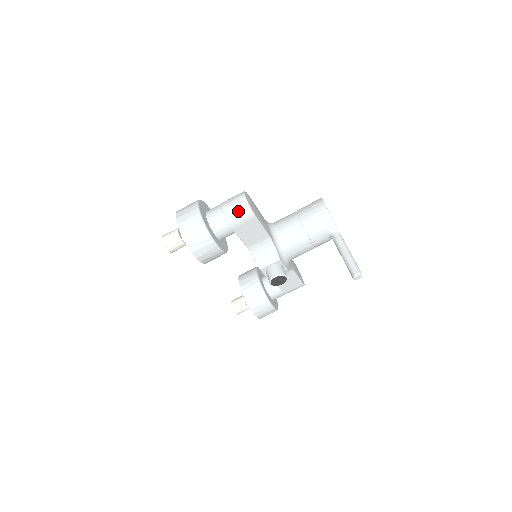
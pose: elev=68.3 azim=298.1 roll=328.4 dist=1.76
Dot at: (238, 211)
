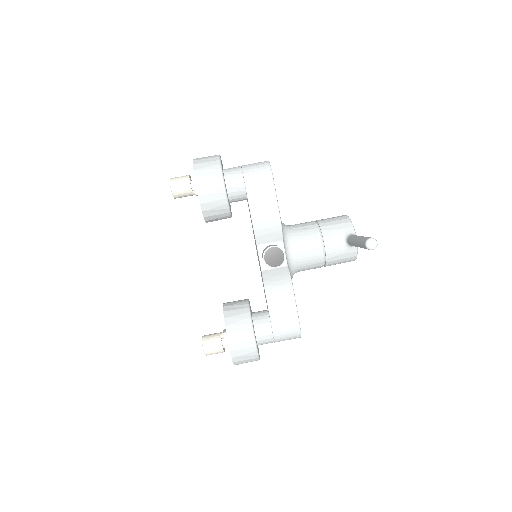
Dot at: (257, 165)
